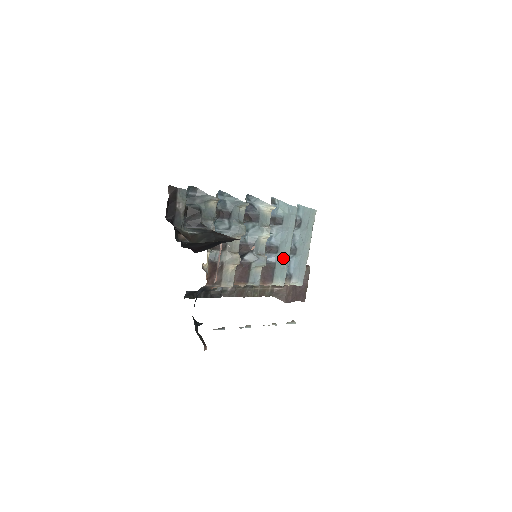
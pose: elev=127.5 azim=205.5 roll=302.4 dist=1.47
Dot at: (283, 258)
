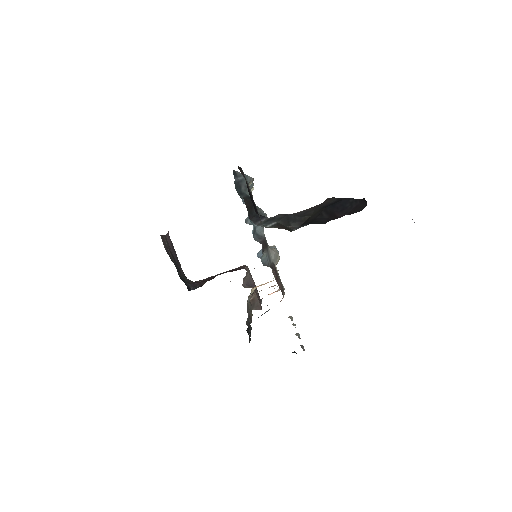
Dot at: occluded
